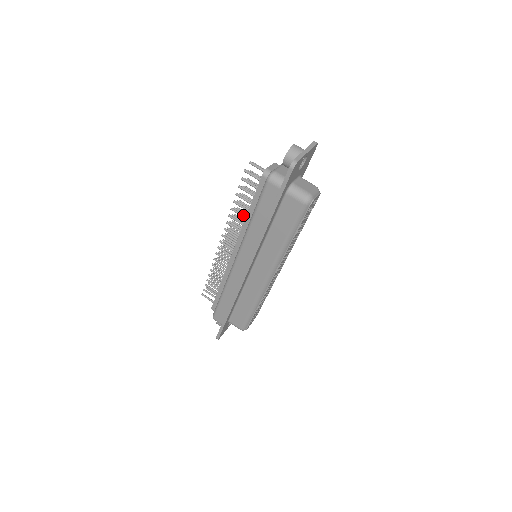
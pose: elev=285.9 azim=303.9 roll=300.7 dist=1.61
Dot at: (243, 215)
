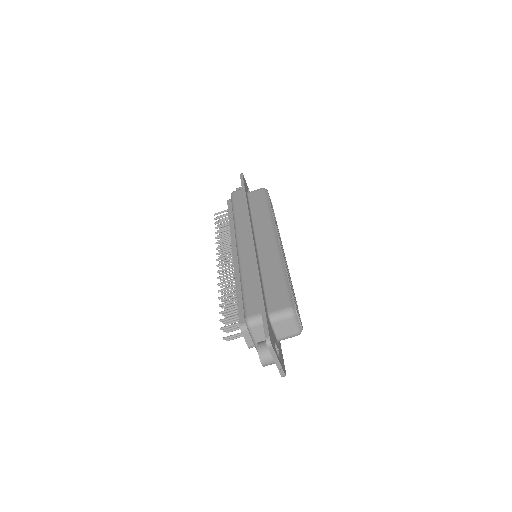
Dot at: occluded
